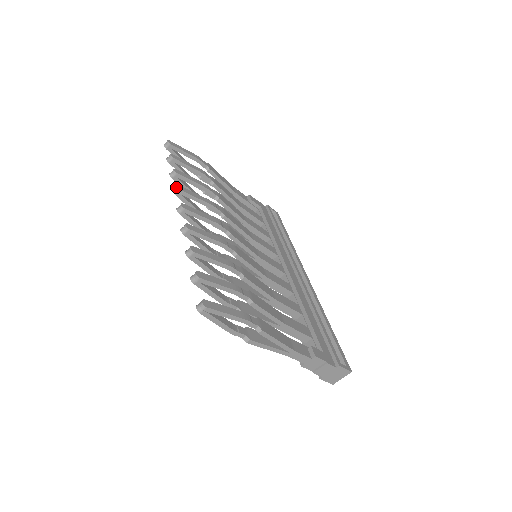
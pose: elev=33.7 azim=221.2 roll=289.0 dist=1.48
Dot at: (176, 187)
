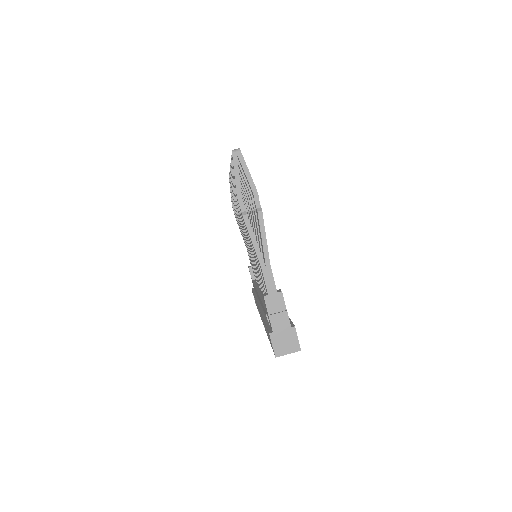
Dot at: occluded
